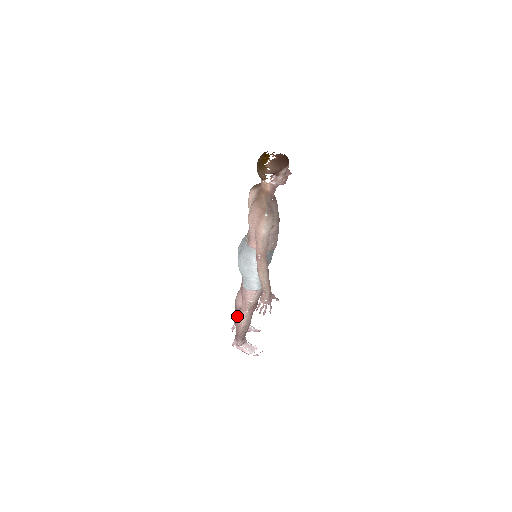
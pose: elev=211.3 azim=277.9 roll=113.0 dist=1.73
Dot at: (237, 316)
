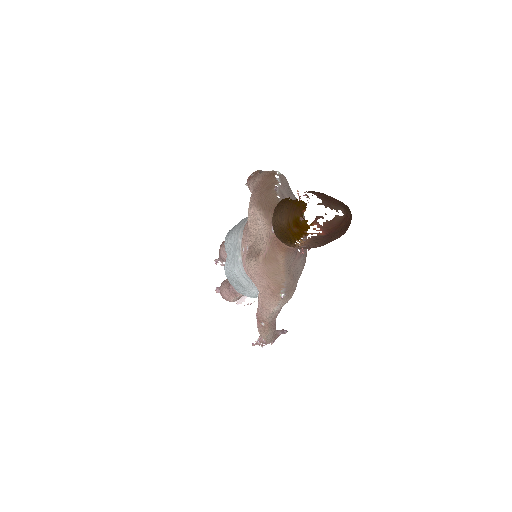
Dot at: (222, 292)
